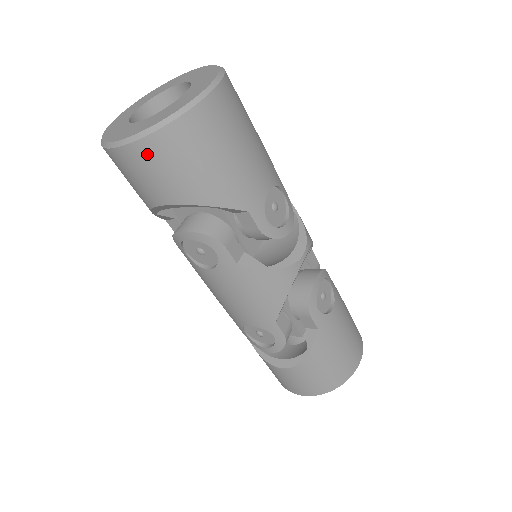
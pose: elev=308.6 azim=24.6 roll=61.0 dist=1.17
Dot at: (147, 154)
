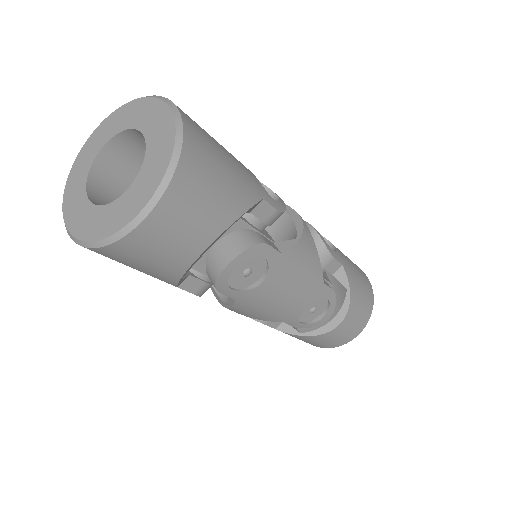
Dot at: (177, 202)
